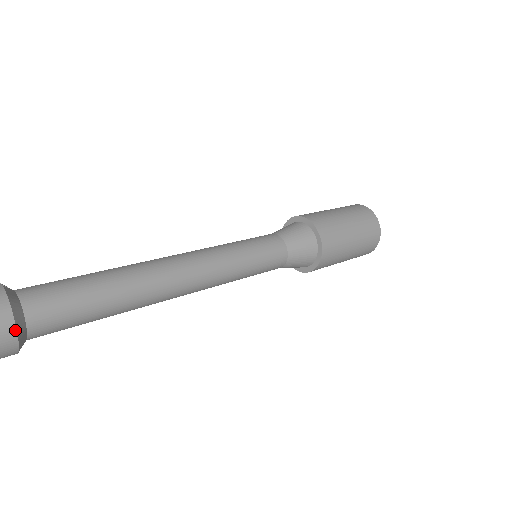
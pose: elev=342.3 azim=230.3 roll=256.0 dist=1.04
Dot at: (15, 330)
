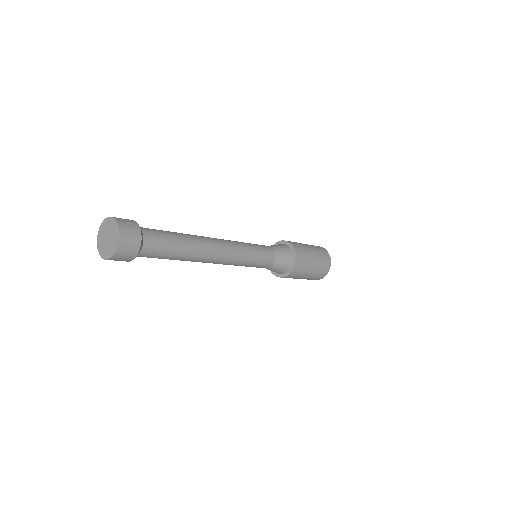
Dot at: (137, 254)
